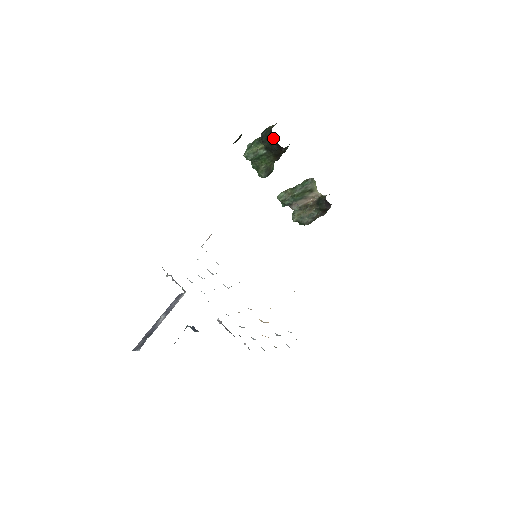
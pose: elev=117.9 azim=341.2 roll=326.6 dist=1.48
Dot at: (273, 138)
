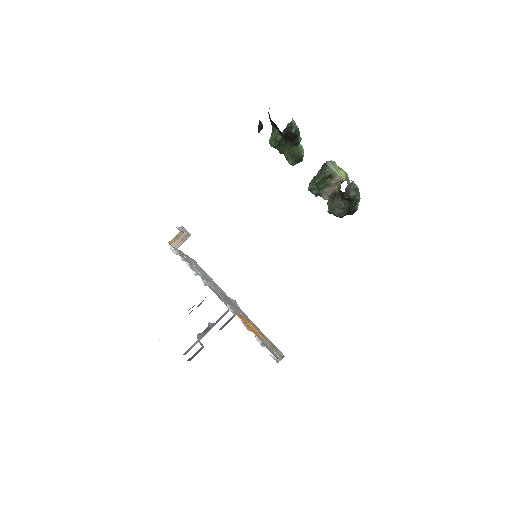
Dot at: occluded
